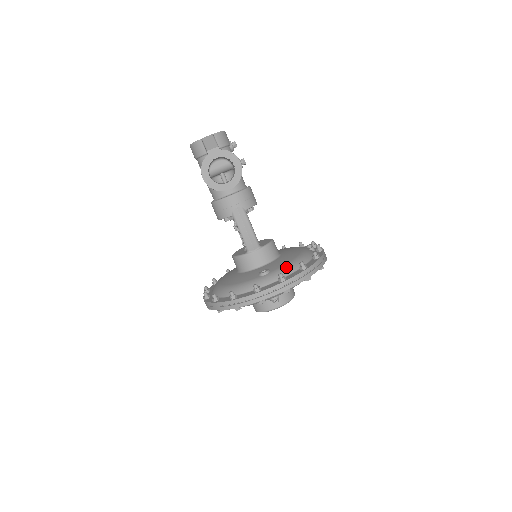
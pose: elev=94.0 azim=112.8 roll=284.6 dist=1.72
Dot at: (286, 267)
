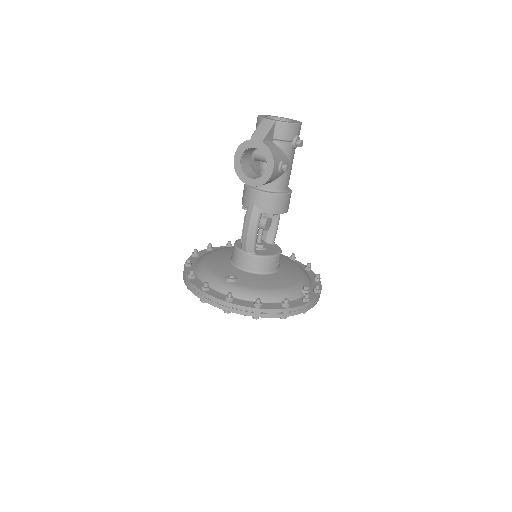
Dot at: (248, 290)
